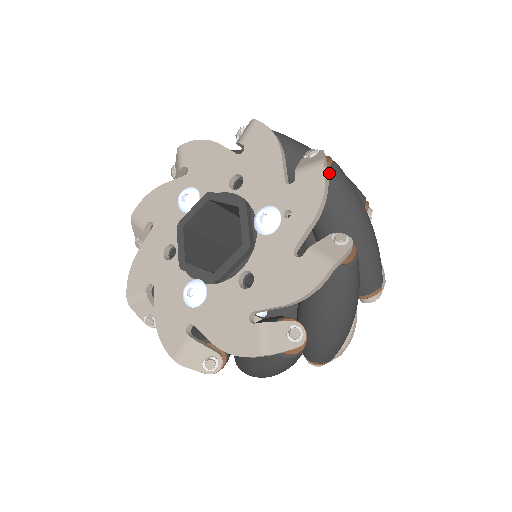
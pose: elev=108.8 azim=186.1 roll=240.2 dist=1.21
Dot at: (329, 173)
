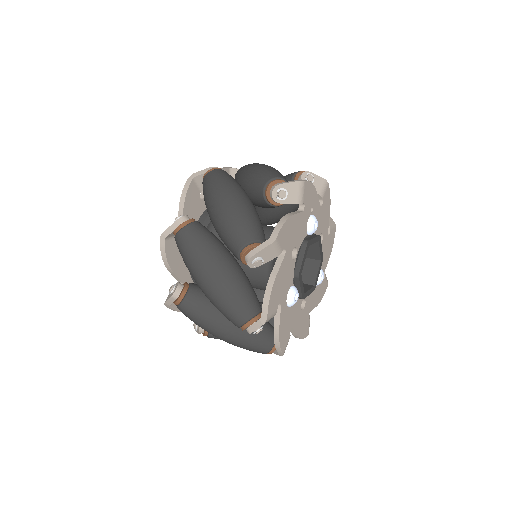
Dot at: occluded
